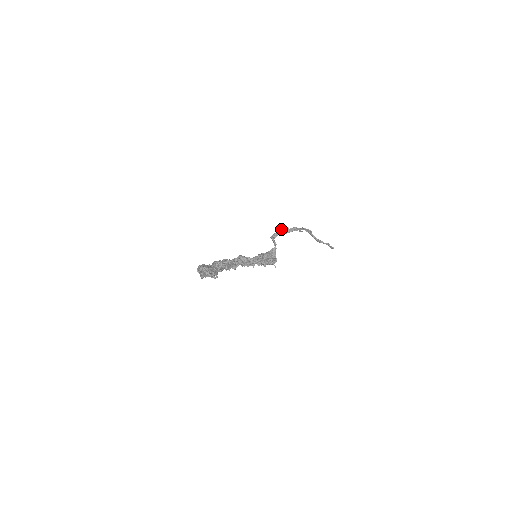
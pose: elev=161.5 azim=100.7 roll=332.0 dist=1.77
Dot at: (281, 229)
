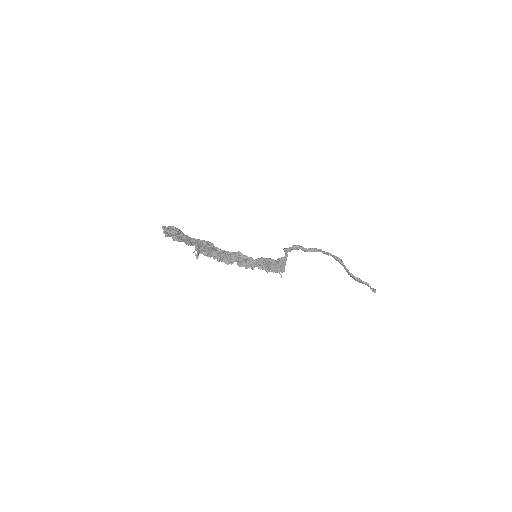
Dot at: occluded
